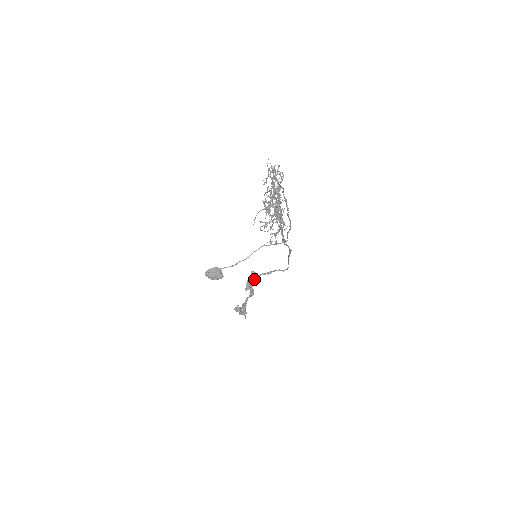
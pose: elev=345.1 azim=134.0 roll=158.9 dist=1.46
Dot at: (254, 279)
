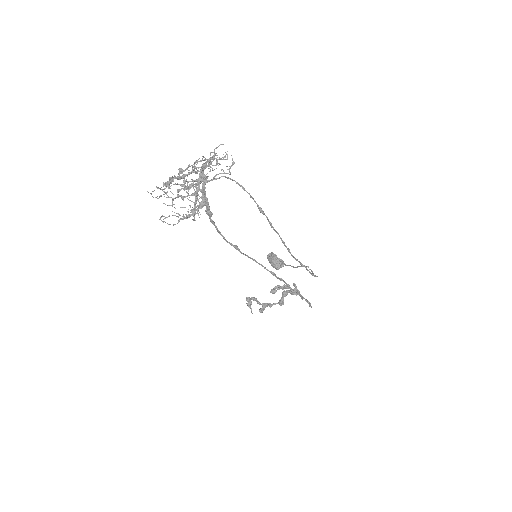
Dot at: (290, 291)
